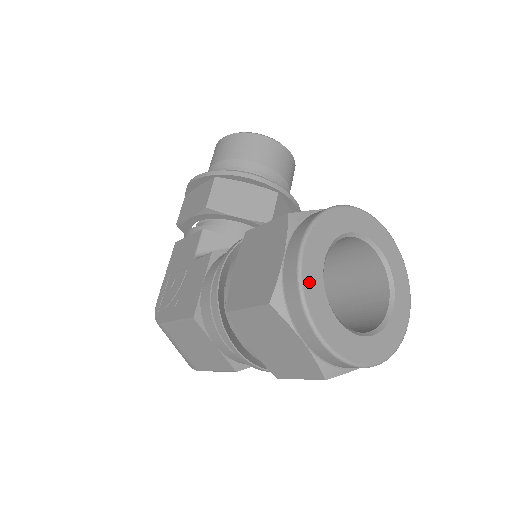
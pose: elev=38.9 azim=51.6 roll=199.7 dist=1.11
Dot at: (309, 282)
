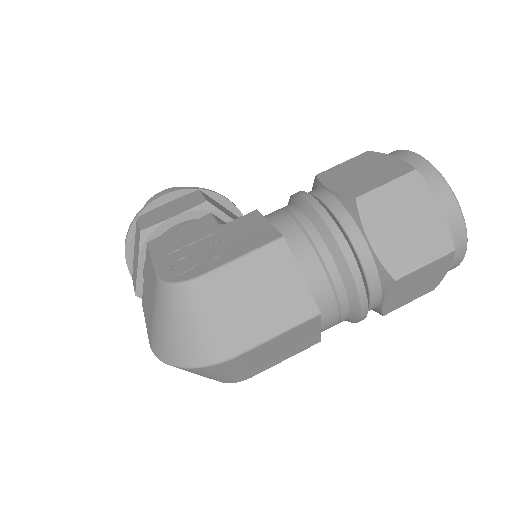
Dot at: occluded
